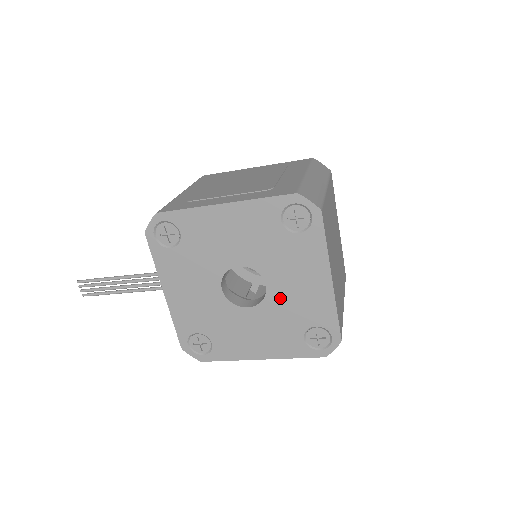
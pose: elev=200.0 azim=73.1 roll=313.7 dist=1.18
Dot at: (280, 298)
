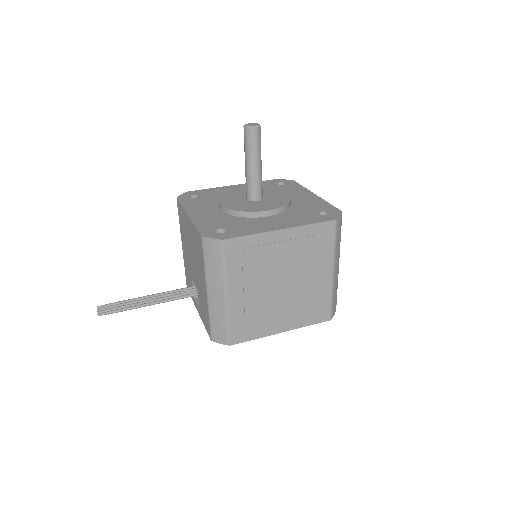
Dot at: occluded
